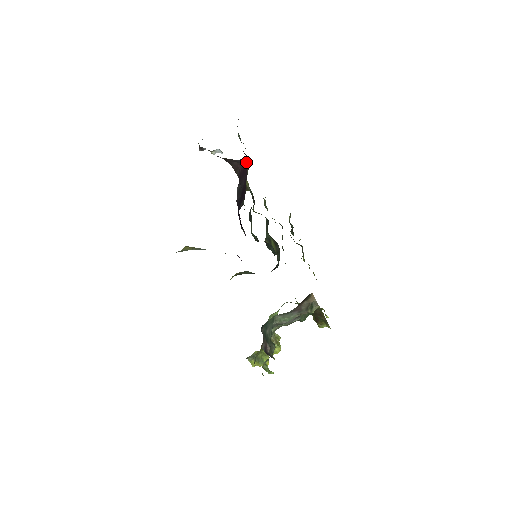
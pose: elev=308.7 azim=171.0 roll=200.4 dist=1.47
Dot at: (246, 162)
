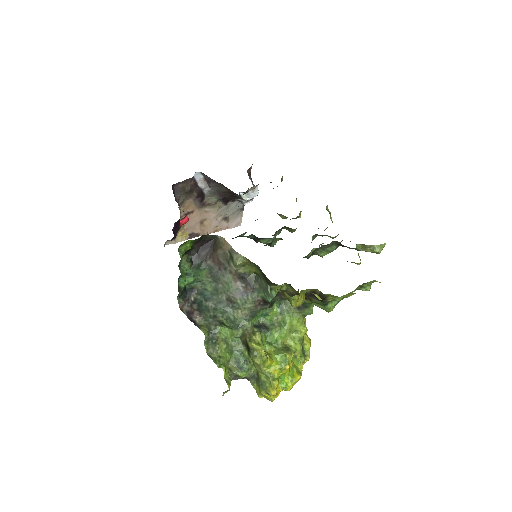
Dot at: (202, 173)
